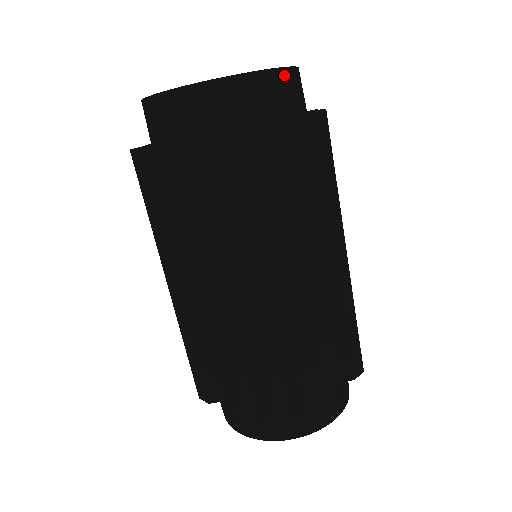
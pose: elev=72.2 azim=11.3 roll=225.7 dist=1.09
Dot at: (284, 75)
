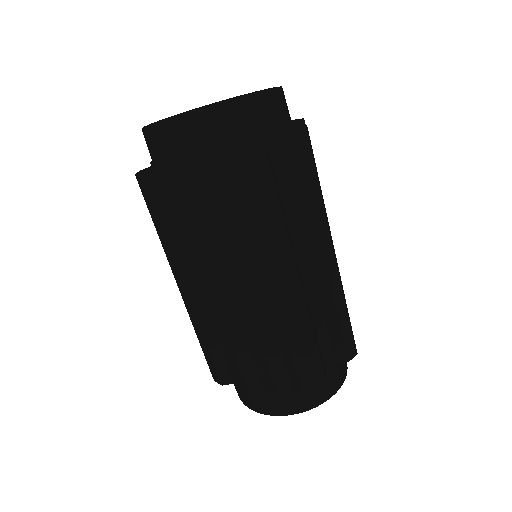
Dot at: (210, 120)
